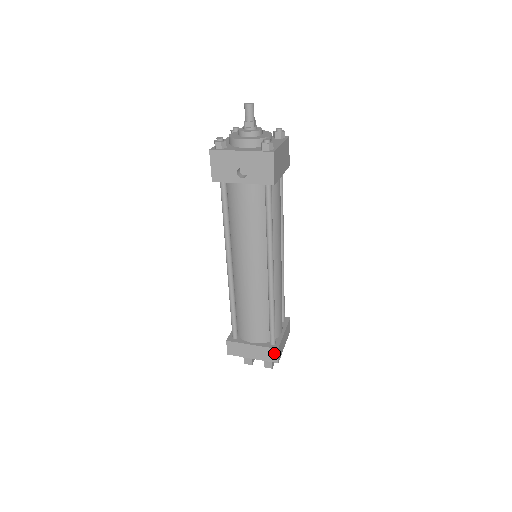
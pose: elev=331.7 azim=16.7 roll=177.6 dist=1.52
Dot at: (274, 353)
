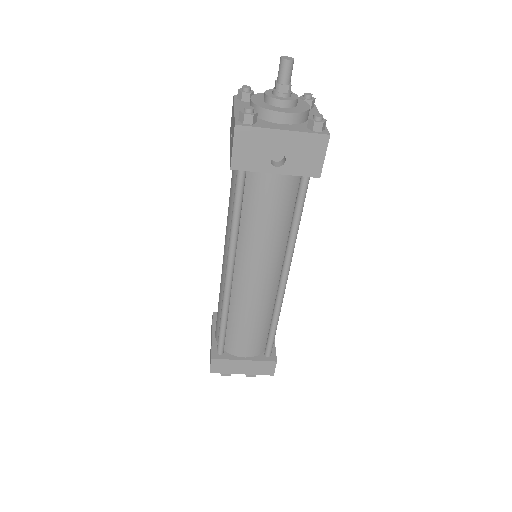
Dot at: (271, 366)
